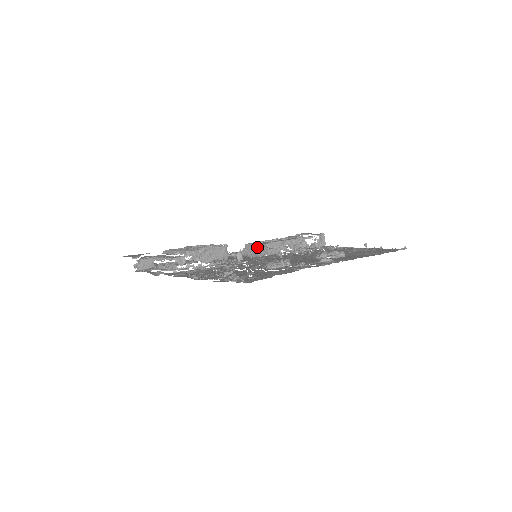
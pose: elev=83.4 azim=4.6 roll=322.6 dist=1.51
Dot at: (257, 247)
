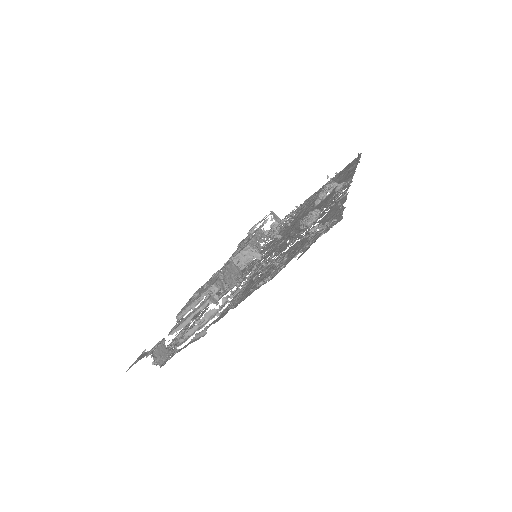
Dot at: (238, 258)
